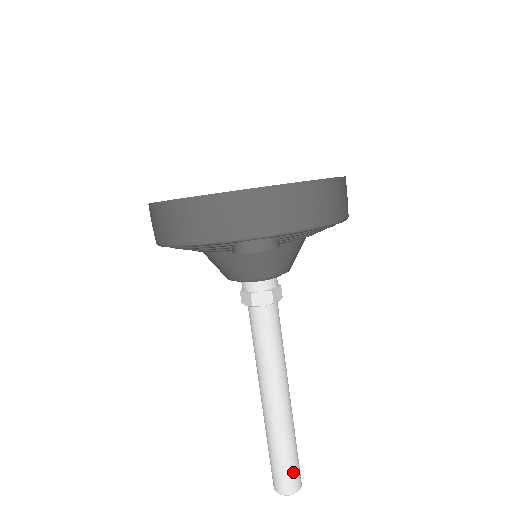
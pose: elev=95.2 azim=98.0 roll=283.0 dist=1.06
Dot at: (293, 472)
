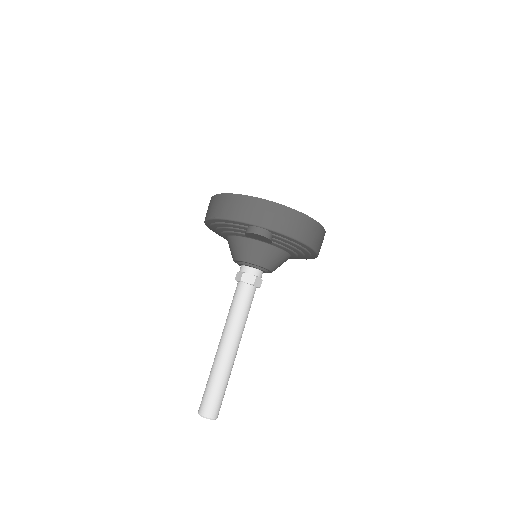
Dot at: (216, 402)
